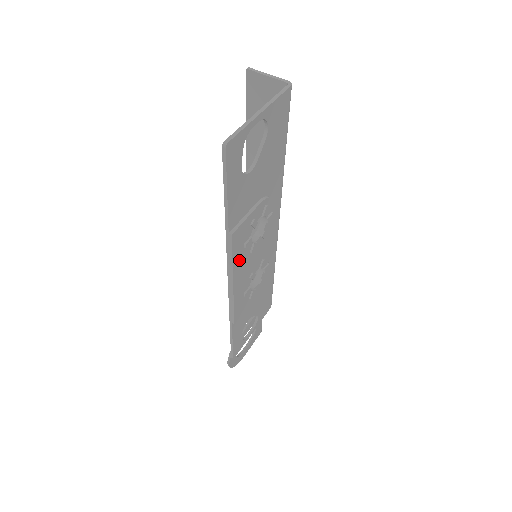
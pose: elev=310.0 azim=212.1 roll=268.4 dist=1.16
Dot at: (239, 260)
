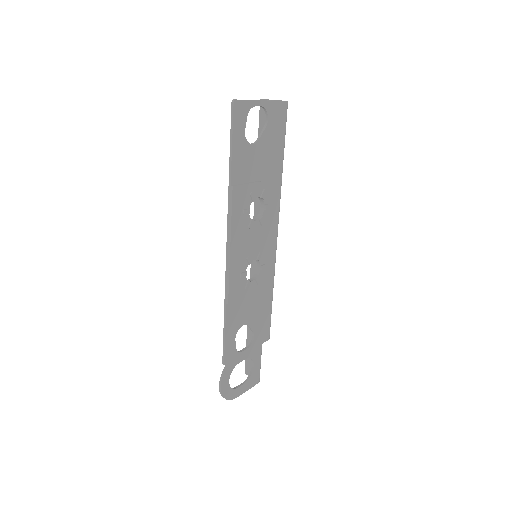
Dot at: (237, 224)
